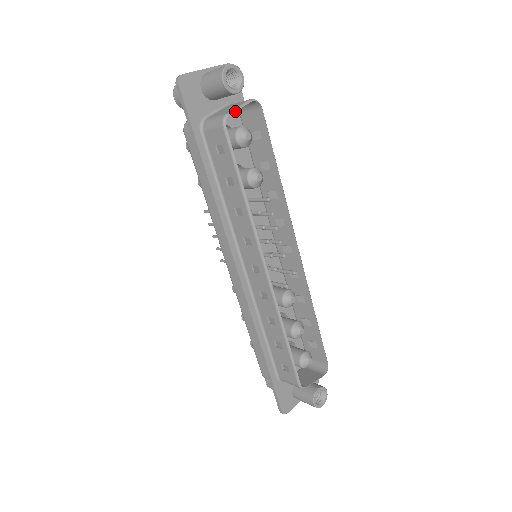
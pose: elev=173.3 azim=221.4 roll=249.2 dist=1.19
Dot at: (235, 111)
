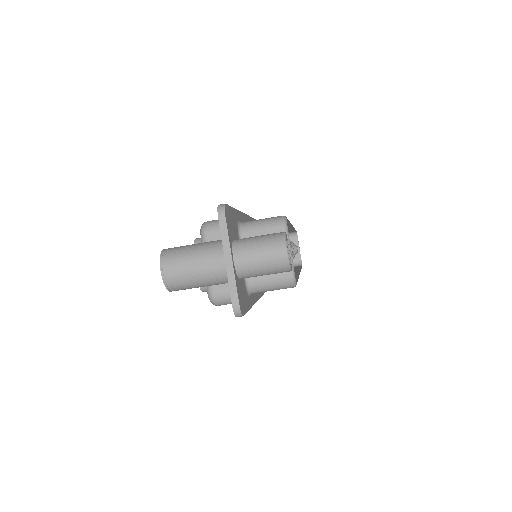
Dot at: (298, 242)
